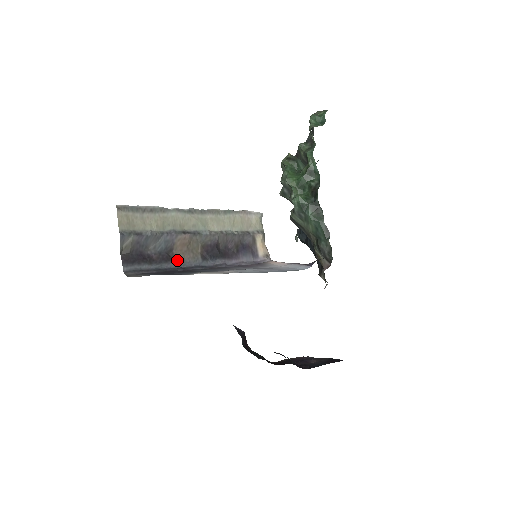
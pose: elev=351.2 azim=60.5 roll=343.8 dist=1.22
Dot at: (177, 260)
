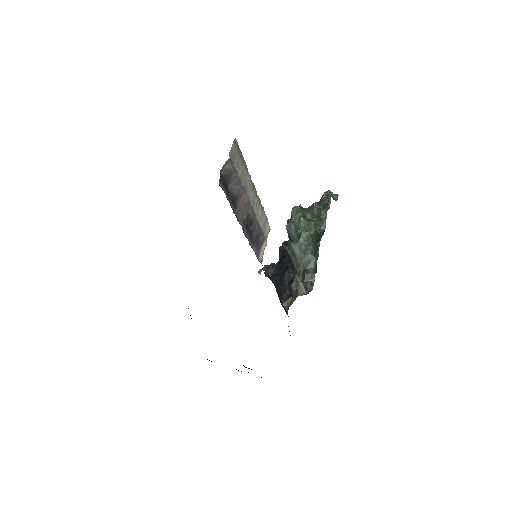
Dot at: (236, 210)
